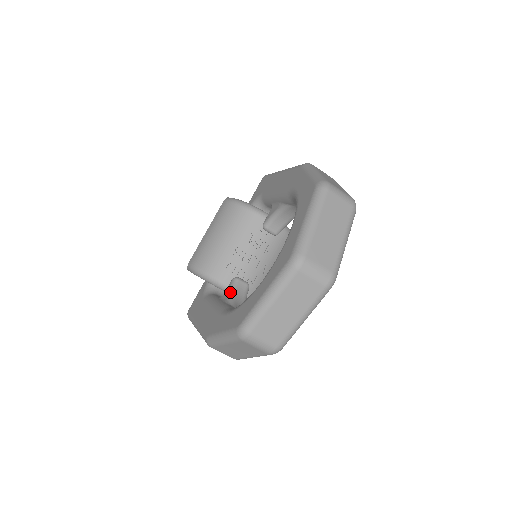
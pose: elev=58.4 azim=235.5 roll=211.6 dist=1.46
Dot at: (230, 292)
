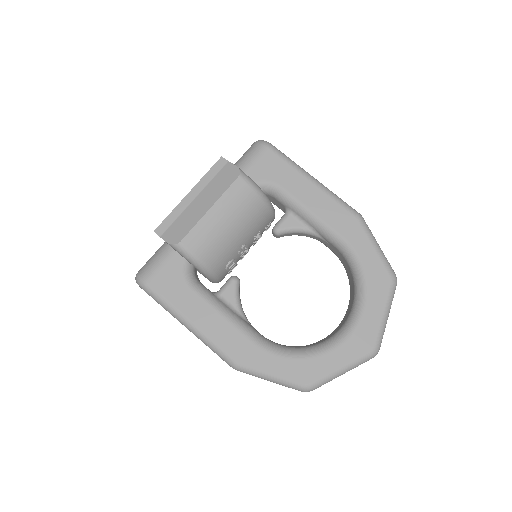
Dot at: (237, 299)
